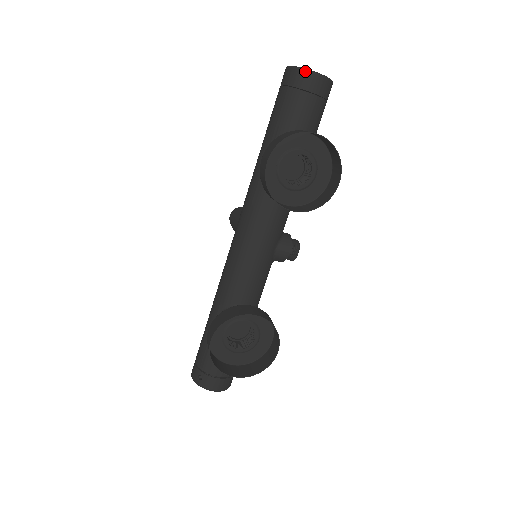
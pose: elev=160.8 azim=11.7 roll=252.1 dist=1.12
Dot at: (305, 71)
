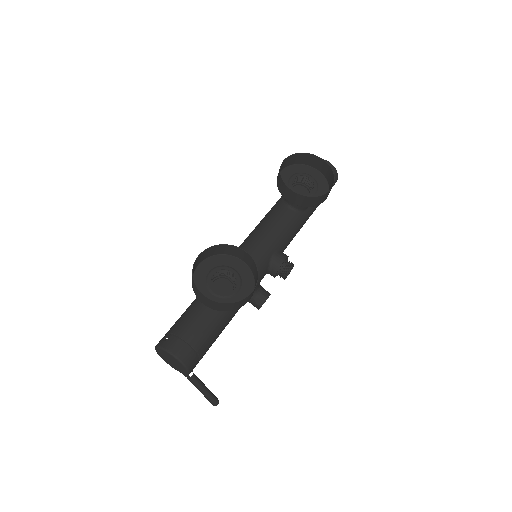
Dot at: occluded
